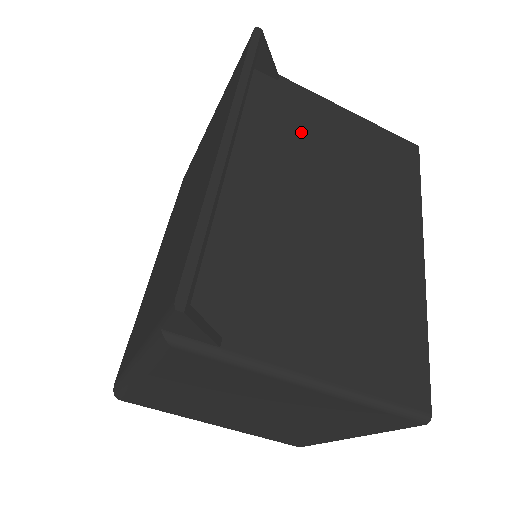
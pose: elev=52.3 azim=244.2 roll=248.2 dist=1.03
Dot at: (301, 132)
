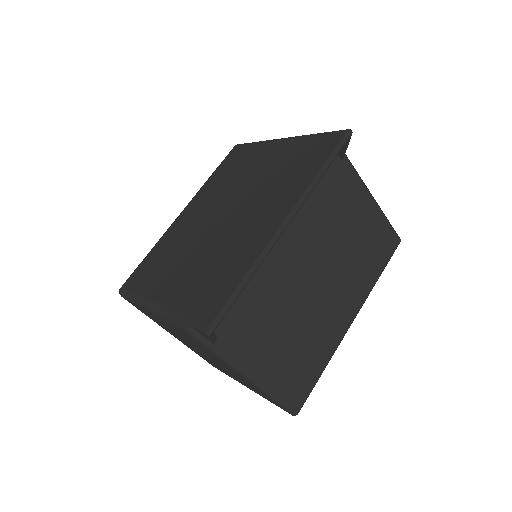
Dot at: (333, 209)
